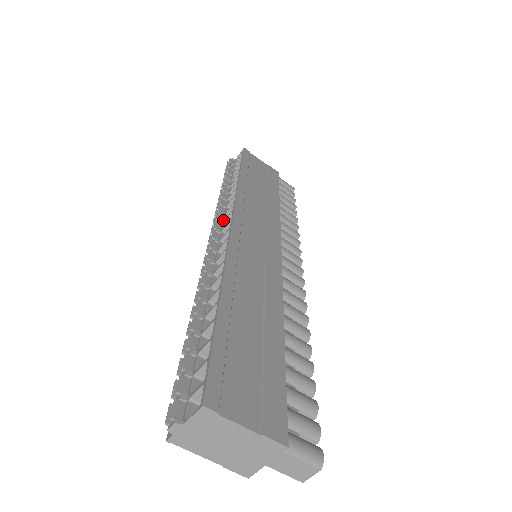
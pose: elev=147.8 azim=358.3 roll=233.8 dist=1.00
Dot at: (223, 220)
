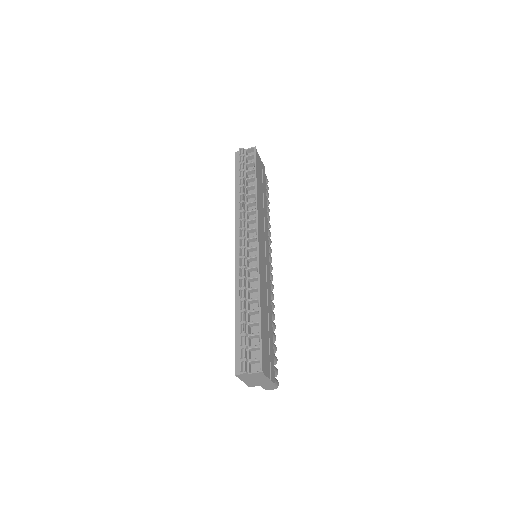
Dot at: (246, 227)
